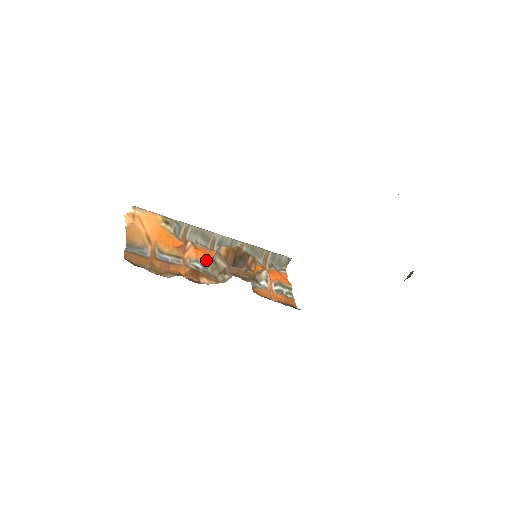
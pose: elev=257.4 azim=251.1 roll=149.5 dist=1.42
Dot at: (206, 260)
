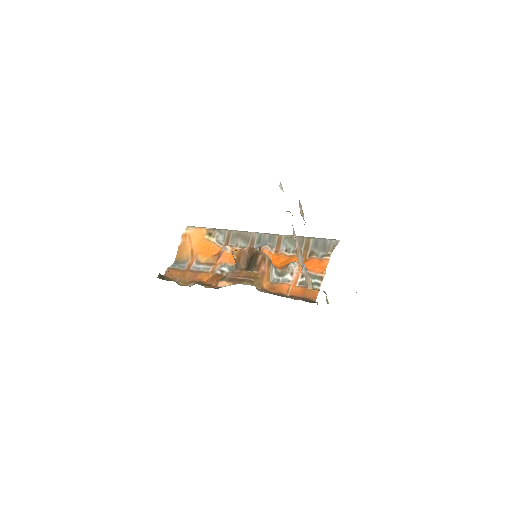
Dot at: occluded
